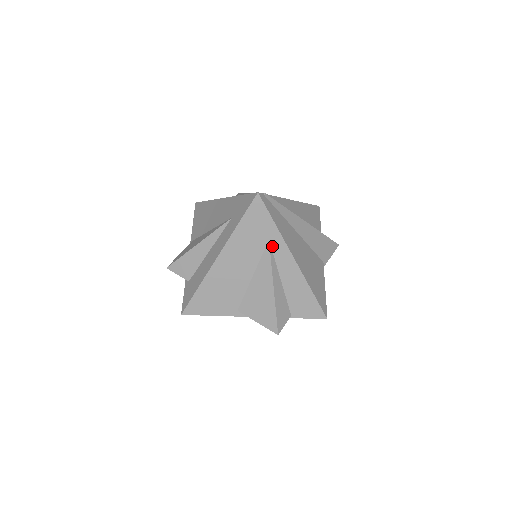
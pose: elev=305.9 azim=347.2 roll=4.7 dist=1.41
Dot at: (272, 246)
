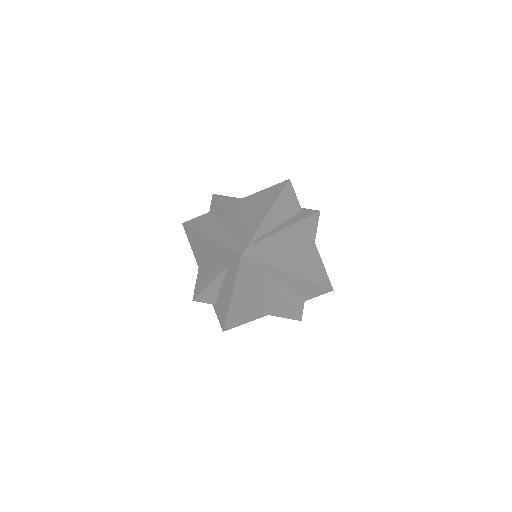
Dot at: (270, 275)
